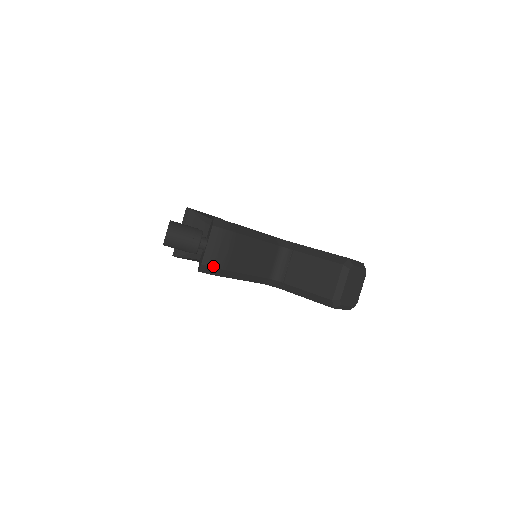
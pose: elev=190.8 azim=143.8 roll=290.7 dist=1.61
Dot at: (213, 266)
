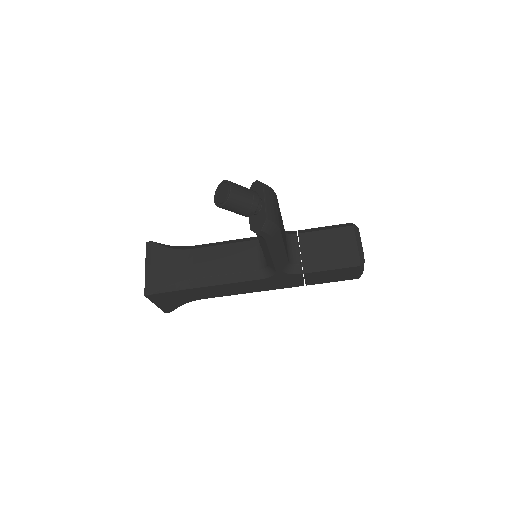
Dot at: (274, 222)
